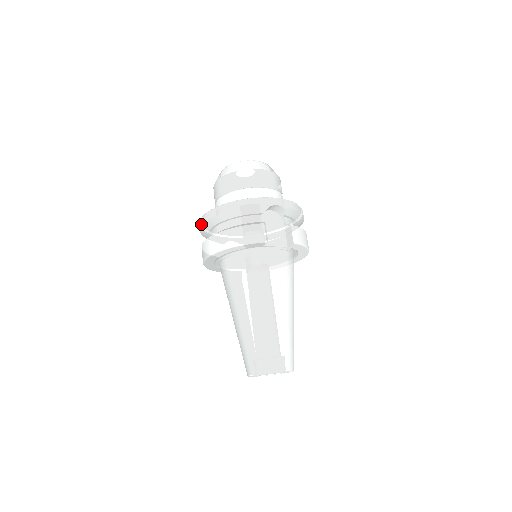
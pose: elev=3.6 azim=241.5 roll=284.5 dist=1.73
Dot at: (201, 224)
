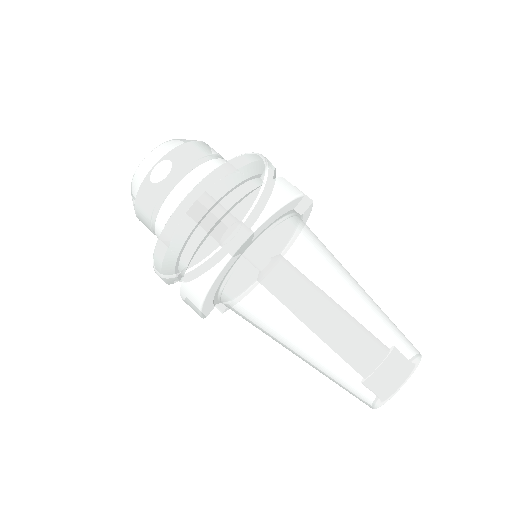
Dot at: (176, 225)
